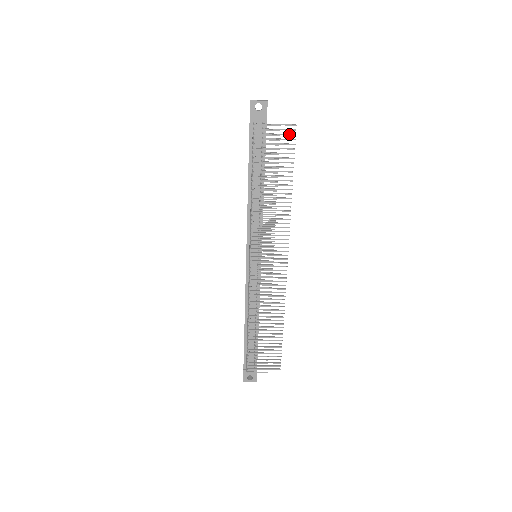
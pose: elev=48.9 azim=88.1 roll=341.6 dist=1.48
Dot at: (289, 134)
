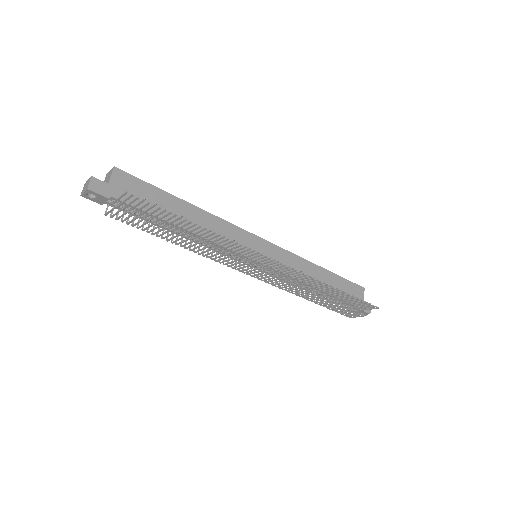
Dot at: (135, 200)
